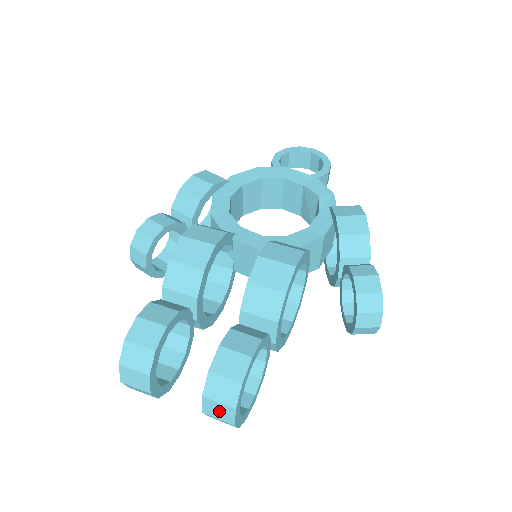
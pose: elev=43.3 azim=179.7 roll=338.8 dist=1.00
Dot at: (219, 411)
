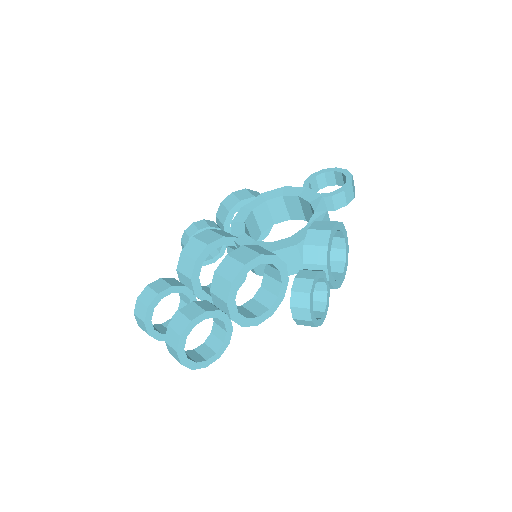
Dot at: (173, 353)
